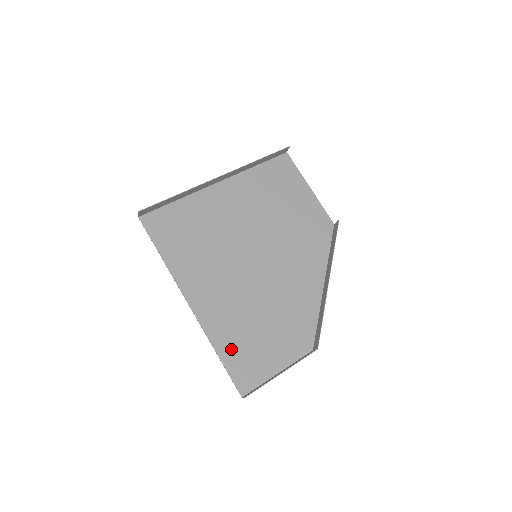
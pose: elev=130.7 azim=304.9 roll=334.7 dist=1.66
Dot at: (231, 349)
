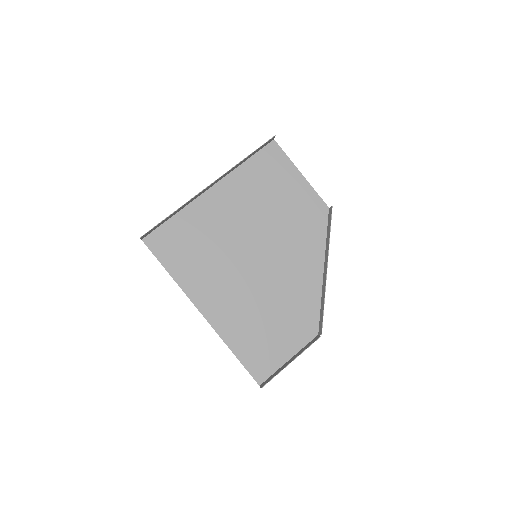
Dot at: (244, 346)
